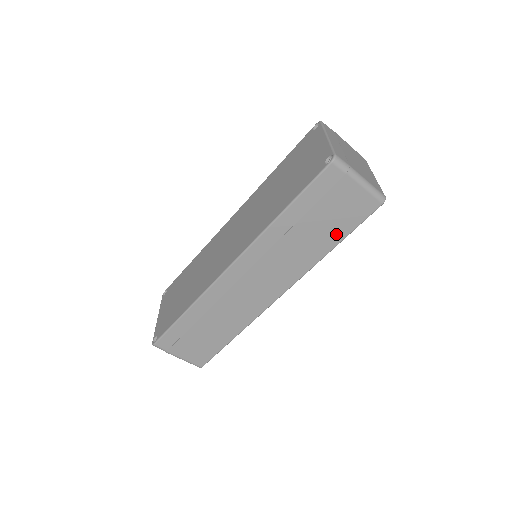
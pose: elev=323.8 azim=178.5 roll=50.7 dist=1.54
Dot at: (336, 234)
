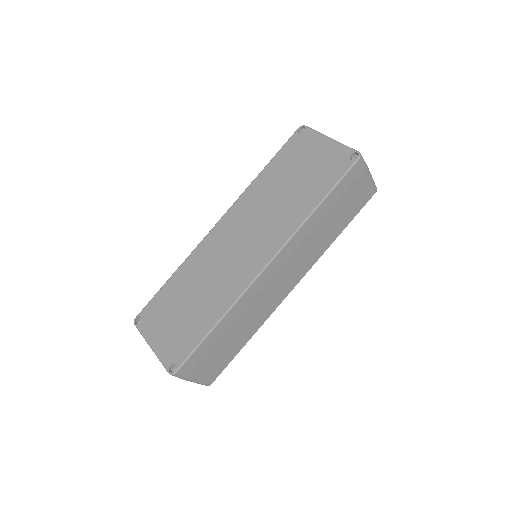
Dot at: (345, 221)
